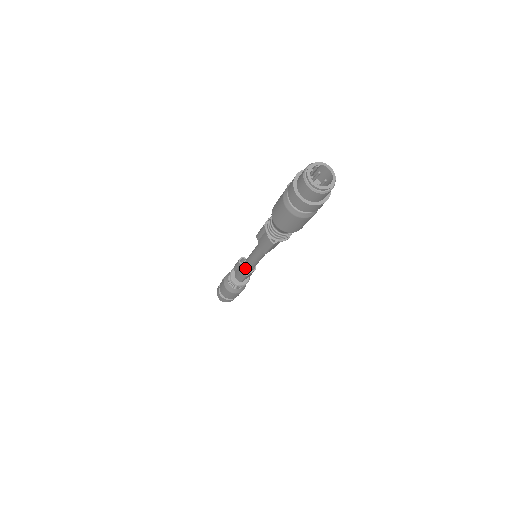
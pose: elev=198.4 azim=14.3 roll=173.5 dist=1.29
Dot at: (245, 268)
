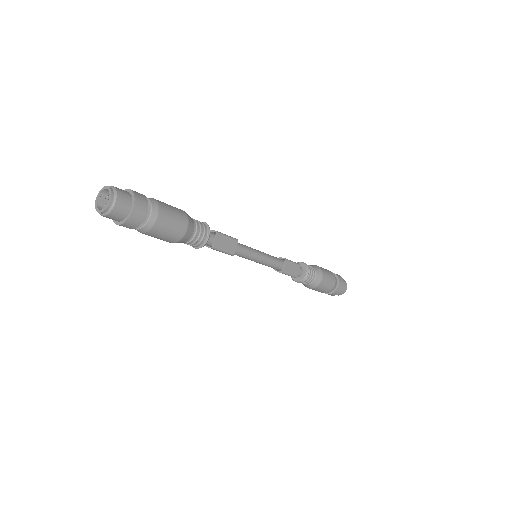
Dot at: (273, 268)
